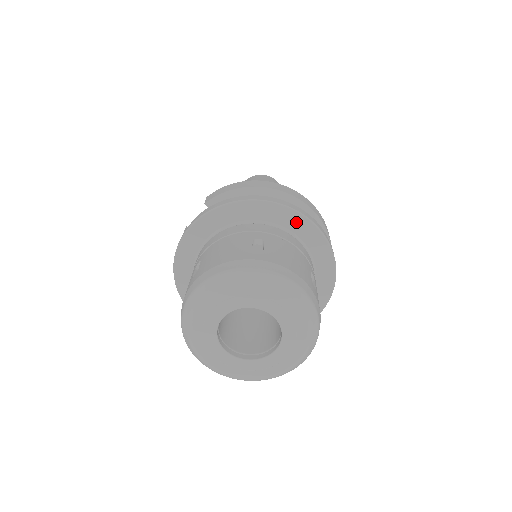
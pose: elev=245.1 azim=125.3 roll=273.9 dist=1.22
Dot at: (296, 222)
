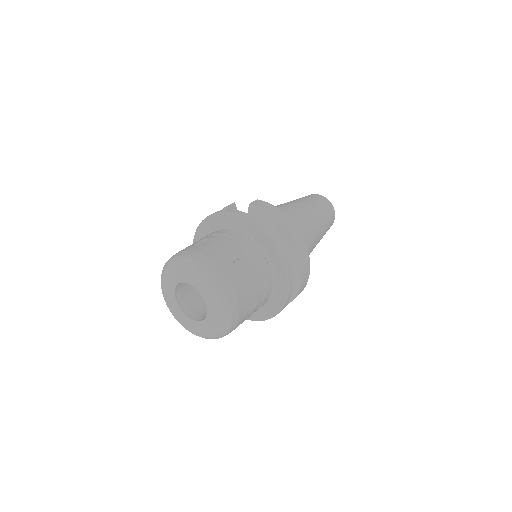
Dot at: (279, 267)
